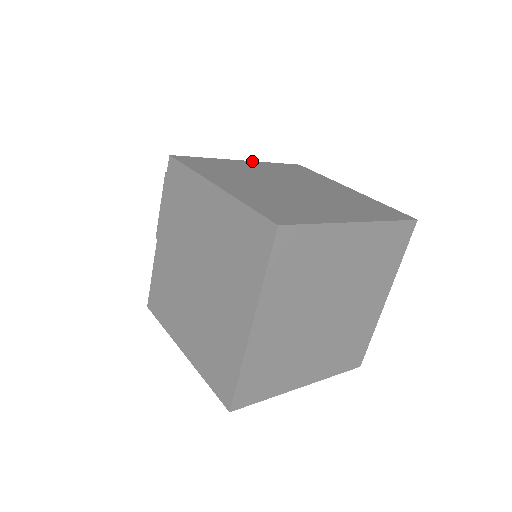
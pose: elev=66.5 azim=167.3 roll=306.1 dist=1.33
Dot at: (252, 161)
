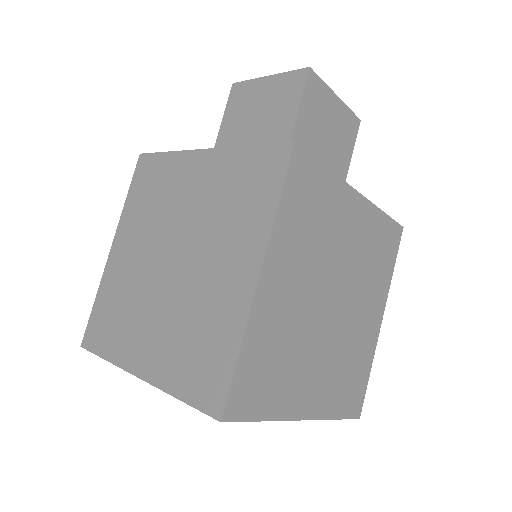
Dot at: (215, 149)
